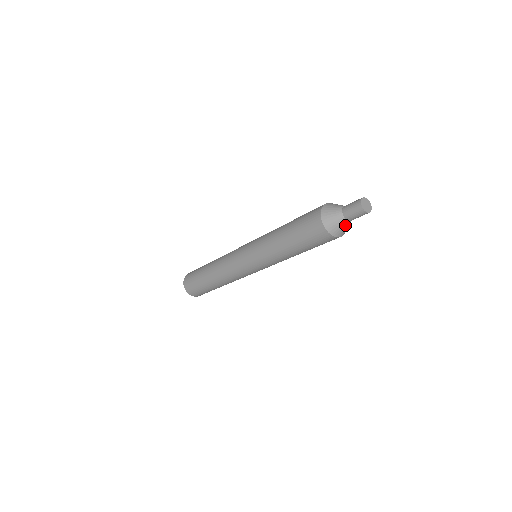
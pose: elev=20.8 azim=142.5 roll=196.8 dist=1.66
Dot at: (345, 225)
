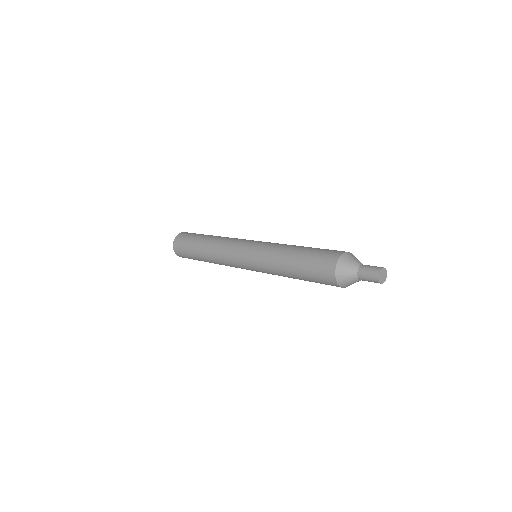
Dot at: occluded
